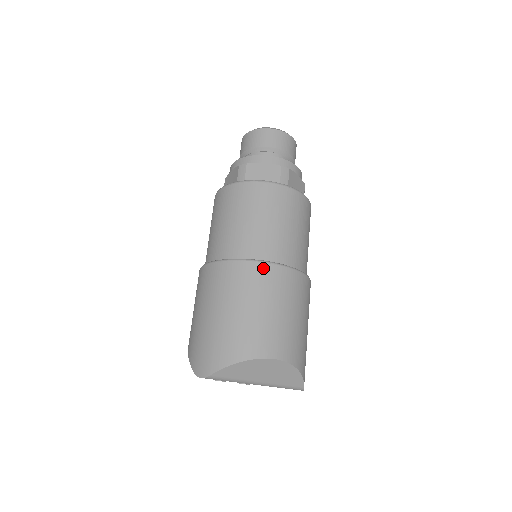
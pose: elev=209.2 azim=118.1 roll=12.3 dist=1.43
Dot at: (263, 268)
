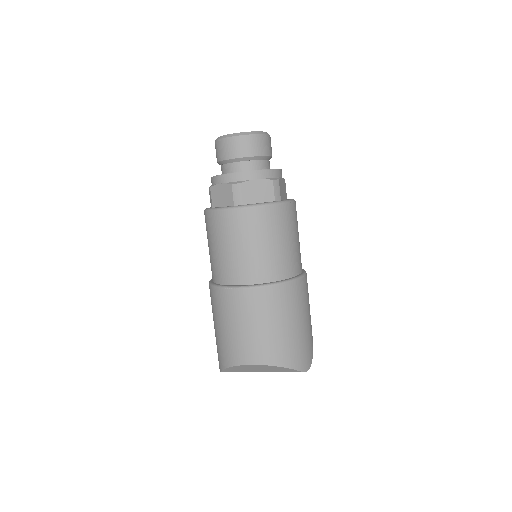
Dot at: (228, 294)
